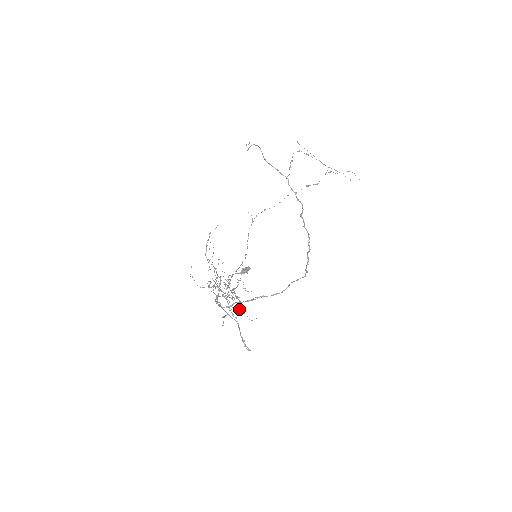
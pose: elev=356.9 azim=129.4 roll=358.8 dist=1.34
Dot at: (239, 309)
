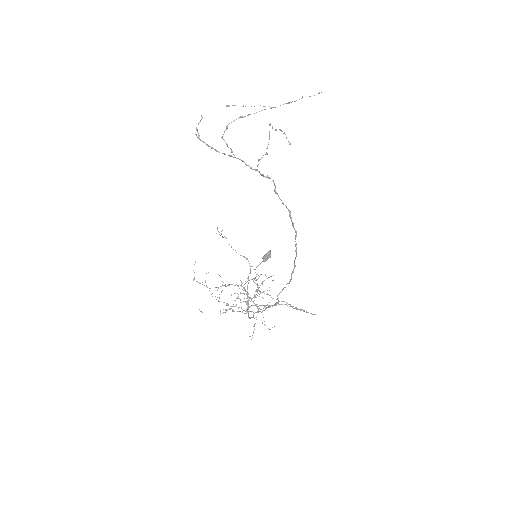
Dot at: occluded
